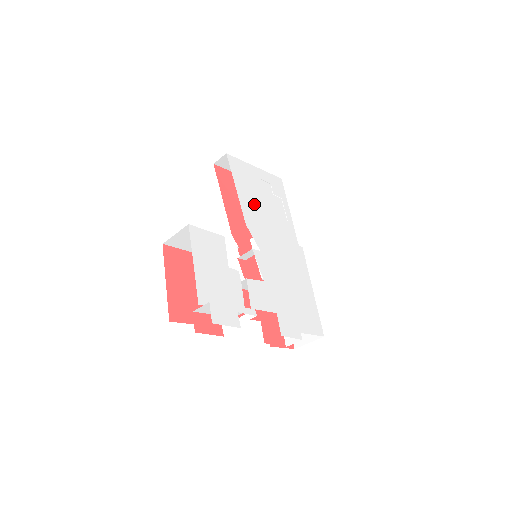
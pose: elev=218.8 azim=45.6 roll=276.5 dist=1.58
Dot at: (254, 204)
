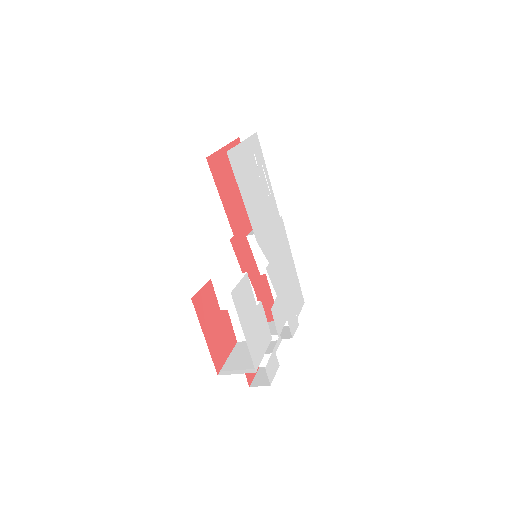
Dot at: (254, 204)
